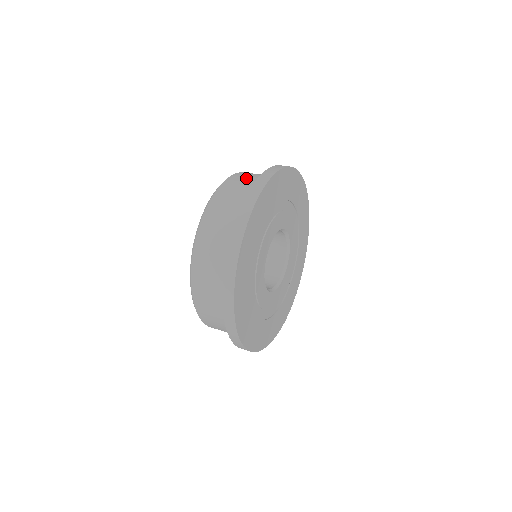
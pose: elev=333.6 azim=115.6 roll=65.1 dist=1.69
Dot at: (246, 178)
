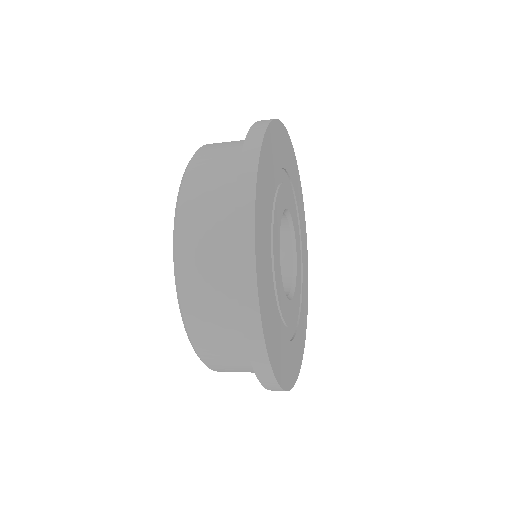
Dot at: occluded
